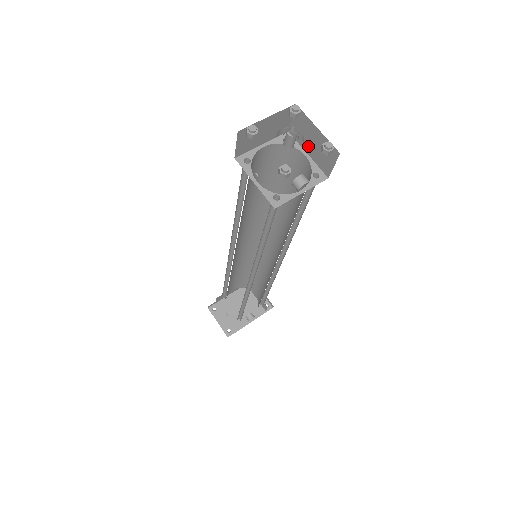
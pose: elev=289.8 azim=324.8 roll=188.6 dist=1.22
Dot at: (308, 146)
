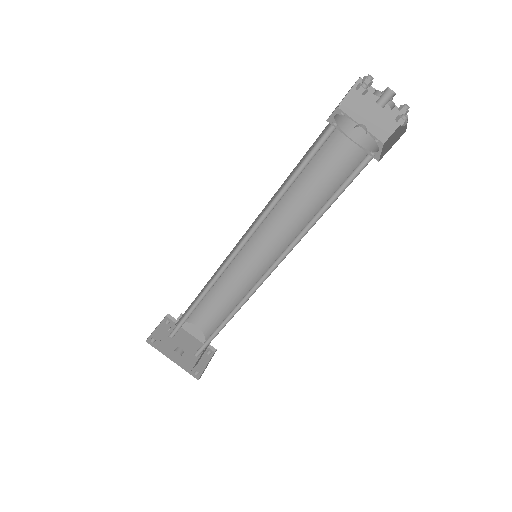
Dot at: (388, 144)
